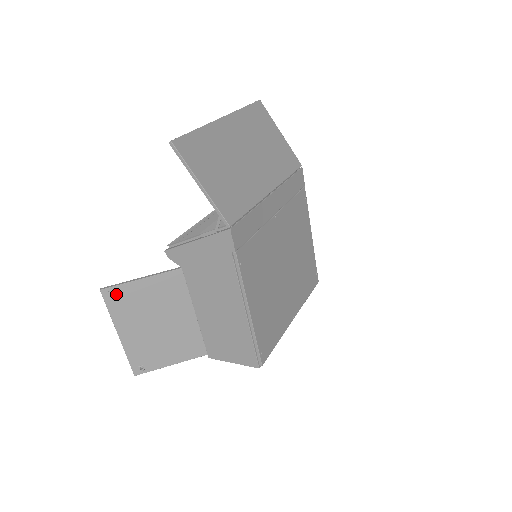
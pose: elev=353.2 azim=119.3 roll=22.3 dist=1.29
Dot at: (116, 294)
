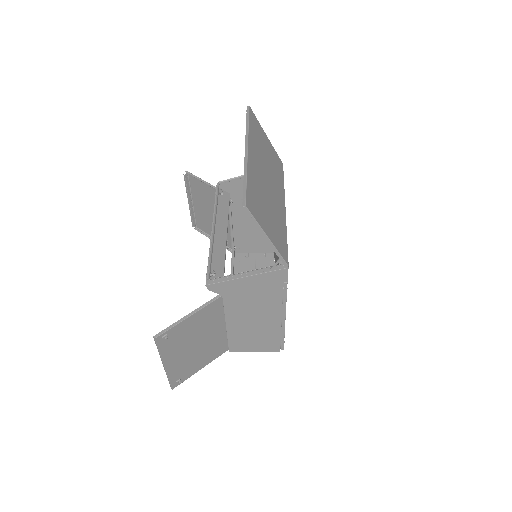
Dot at: (167, 336)
